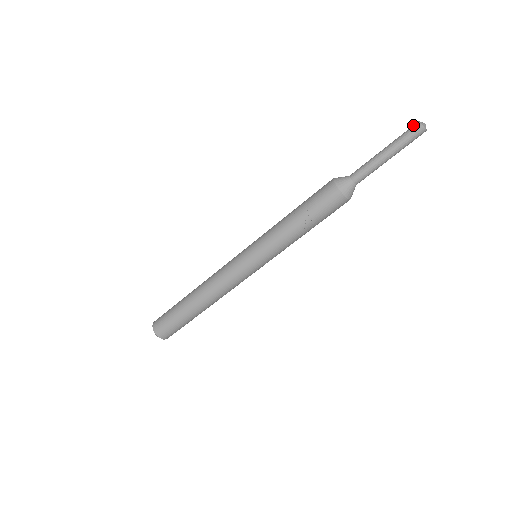
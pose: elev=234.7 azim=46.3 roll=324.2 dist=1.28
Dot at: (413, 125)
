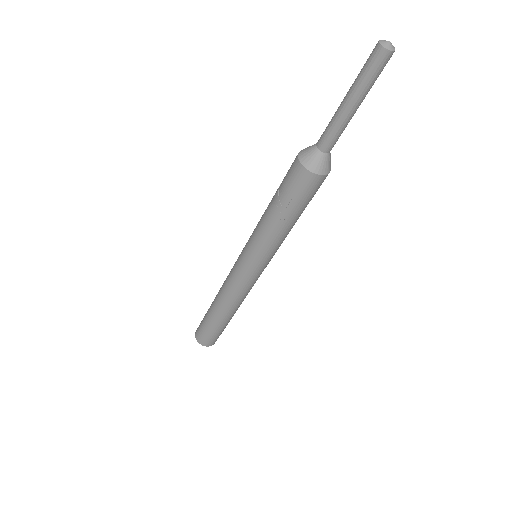
Dot at: (373, 49)
